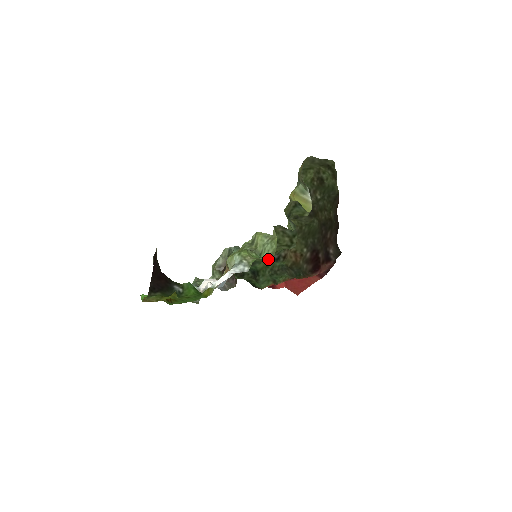
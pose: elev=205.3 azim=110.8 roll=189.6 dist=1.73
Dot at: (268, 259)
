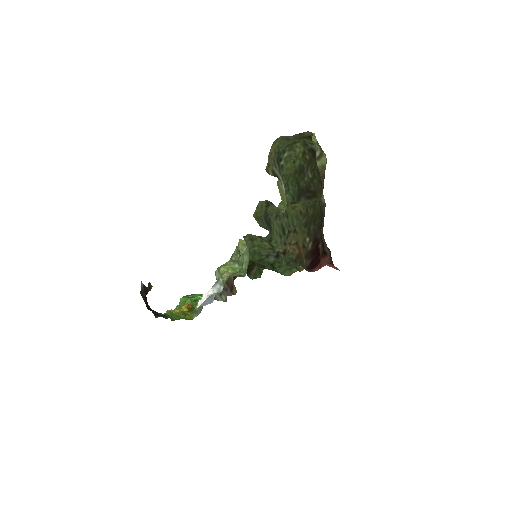
Dot at: (244, 273)
